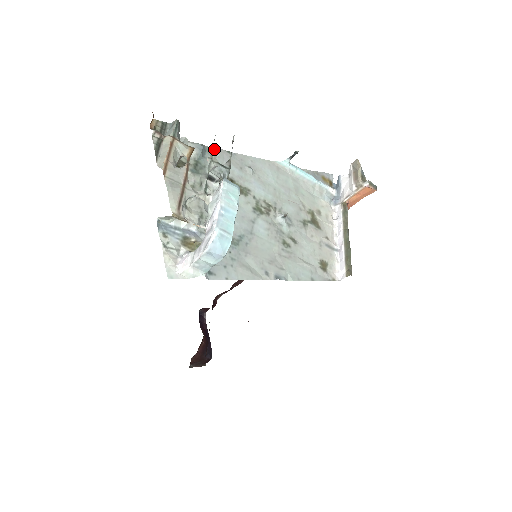
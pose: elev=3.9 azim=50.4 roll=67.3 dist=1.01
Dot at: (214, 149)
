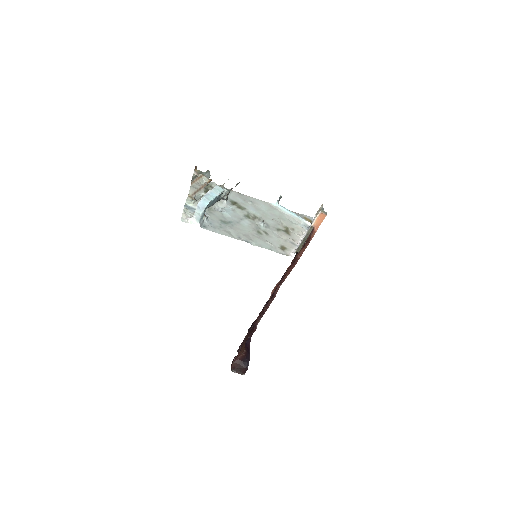
Dot at: (224, 183)
